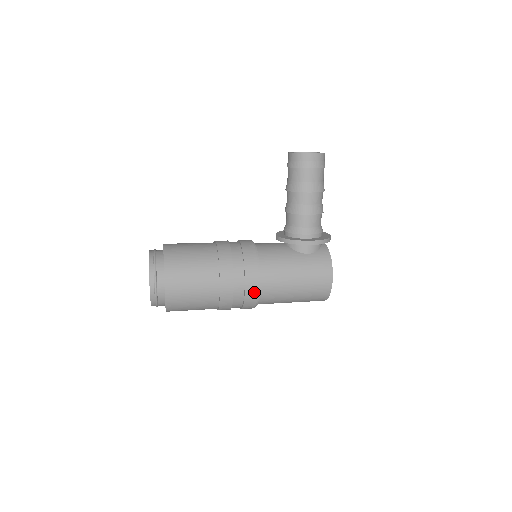
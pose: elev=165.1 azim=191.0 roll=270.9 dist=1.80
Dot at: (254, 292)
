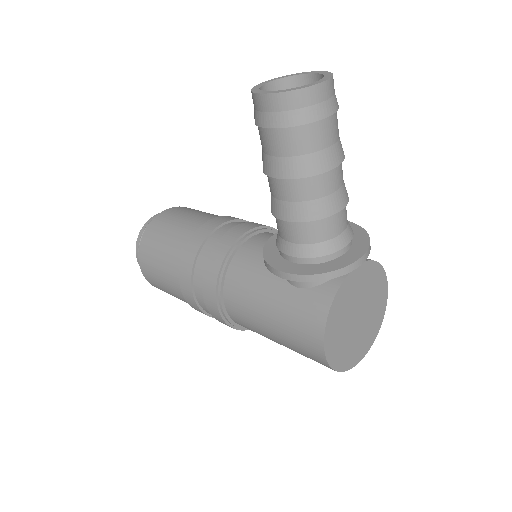
Dot at: (218, 316)
